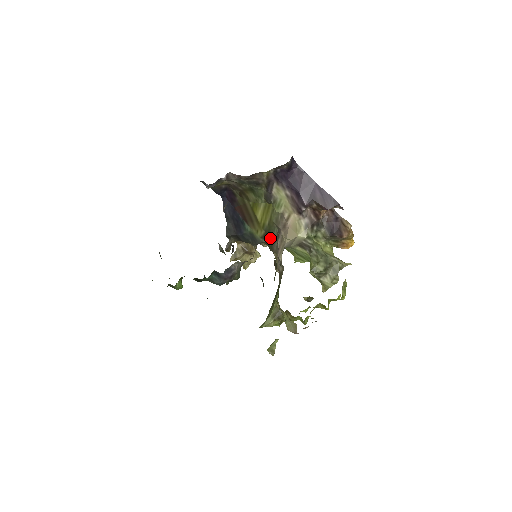
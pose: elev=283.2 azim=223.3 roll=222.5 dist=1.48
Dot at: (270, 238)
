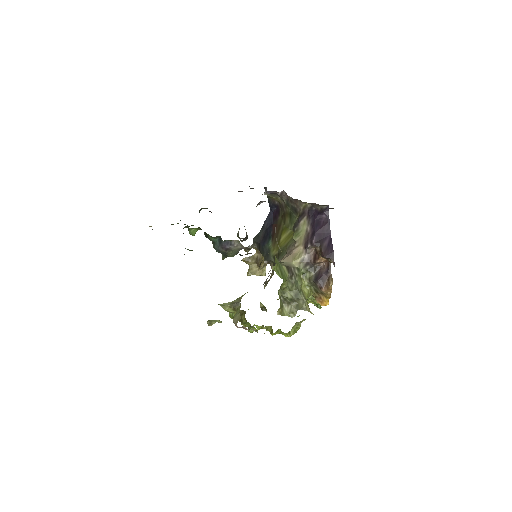
Dot at: occluded
